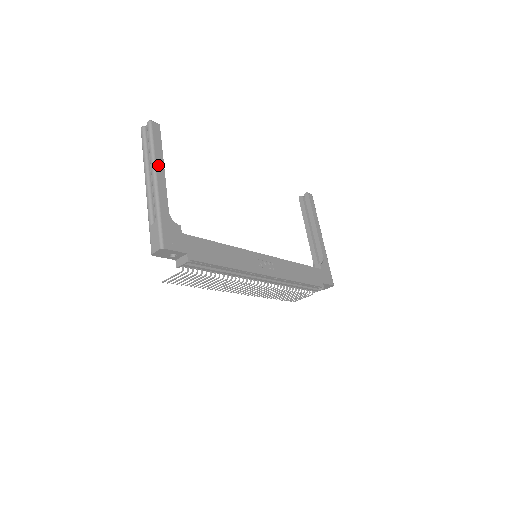
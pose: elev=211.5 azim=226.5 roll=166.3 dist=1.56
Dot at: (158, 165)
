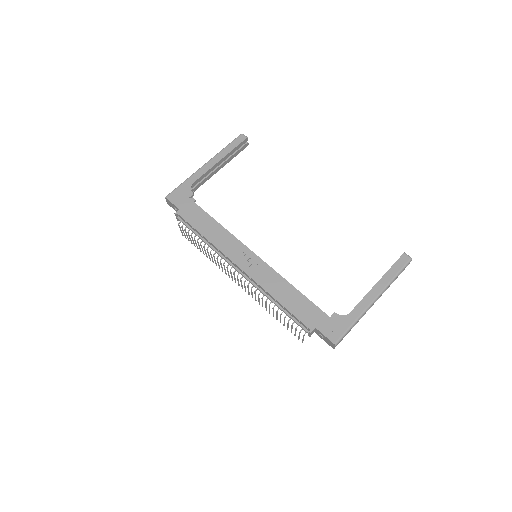
Dot at: (217, 157)
